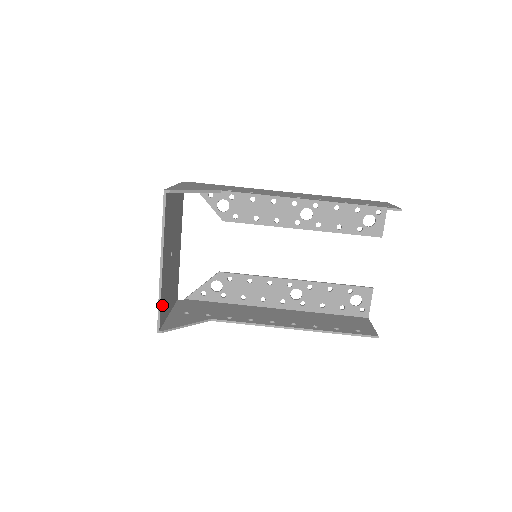
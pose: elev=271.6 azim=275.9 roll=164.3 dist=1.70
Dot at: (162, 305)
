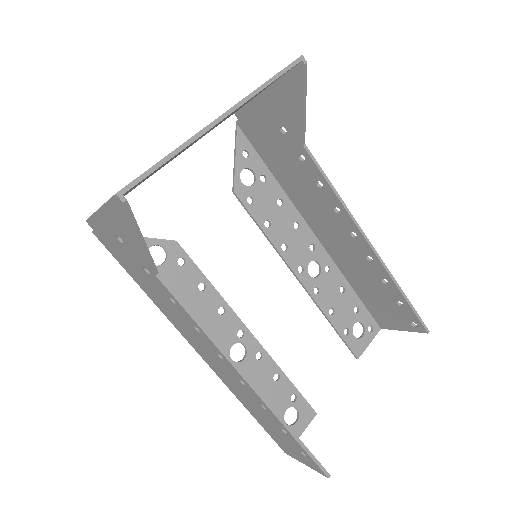
Dot at: (155, 170)
